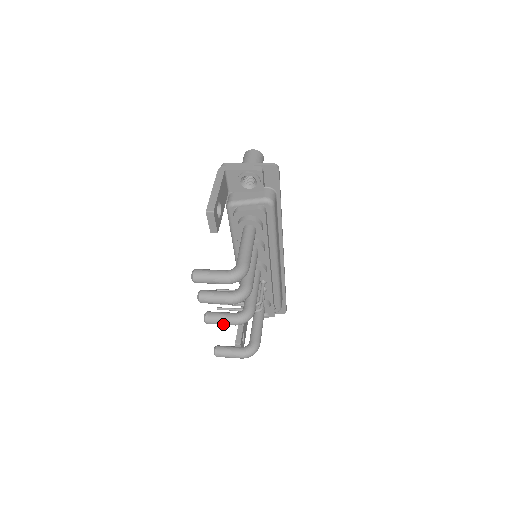
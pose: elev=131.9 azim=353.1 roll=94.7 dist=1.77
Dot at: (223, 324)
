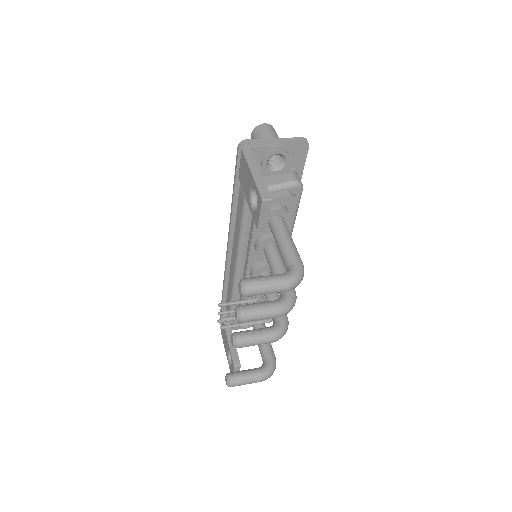
Dot at: (258, 344)
